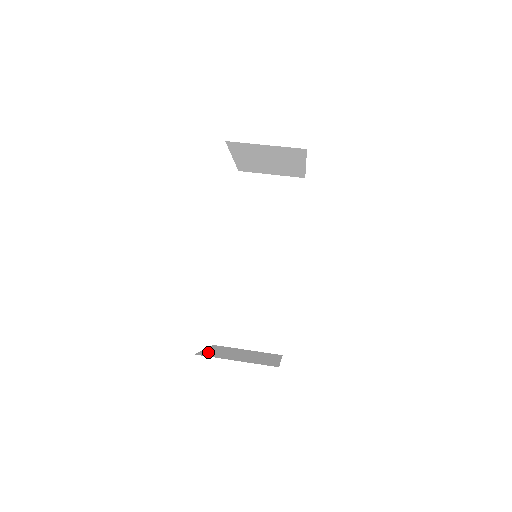
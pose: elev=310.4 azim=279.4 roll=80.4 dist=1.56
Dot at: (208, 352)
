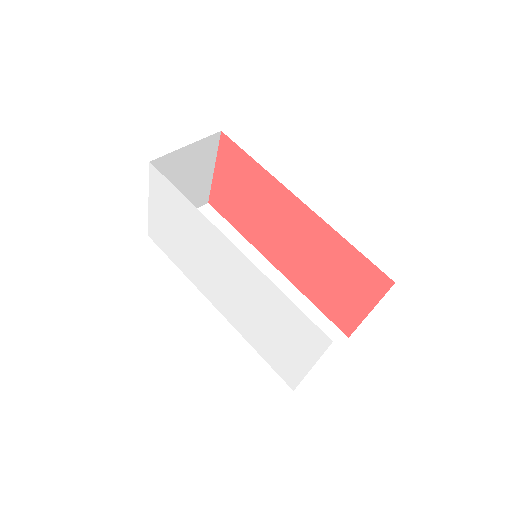
Dot at: occluded
